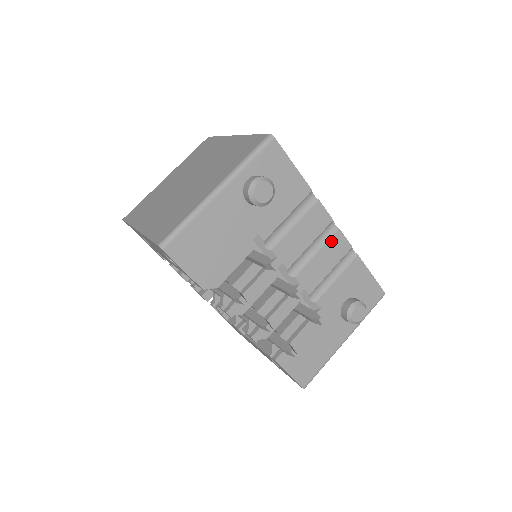
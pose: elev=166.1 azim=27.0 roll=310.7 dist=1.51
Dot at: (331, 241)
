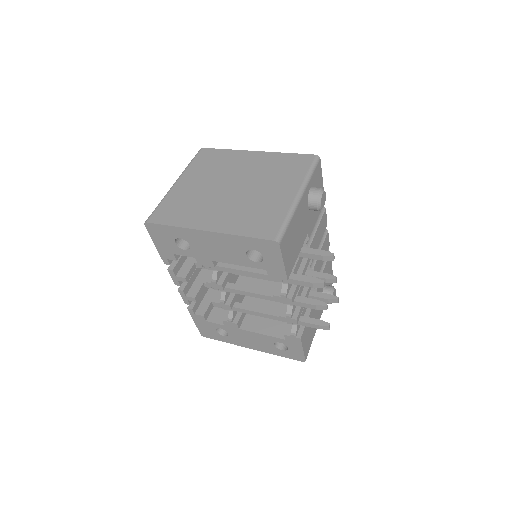
Dot at: (325, 240)
